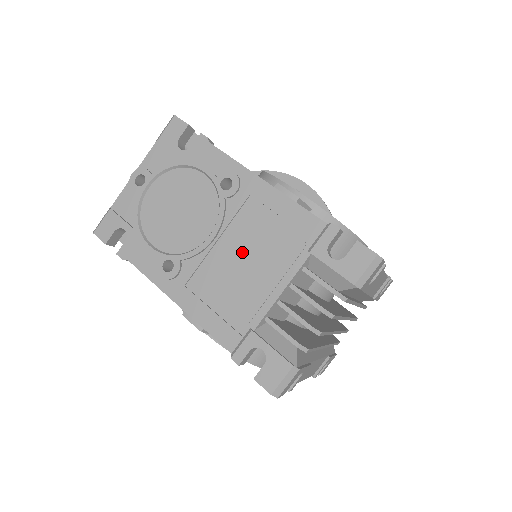
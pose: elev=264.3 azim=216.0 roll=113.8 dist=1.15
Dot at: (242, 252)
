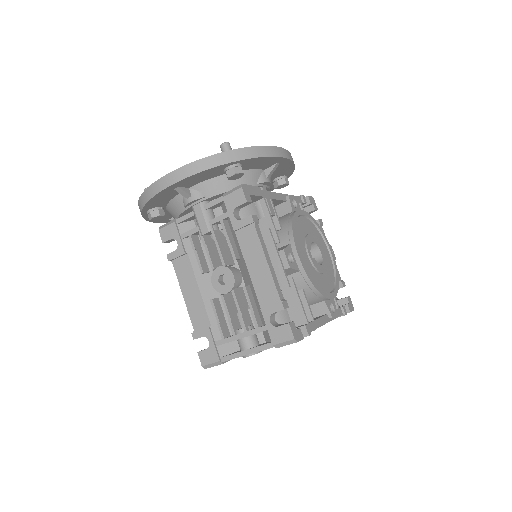
Dot at: occluded
